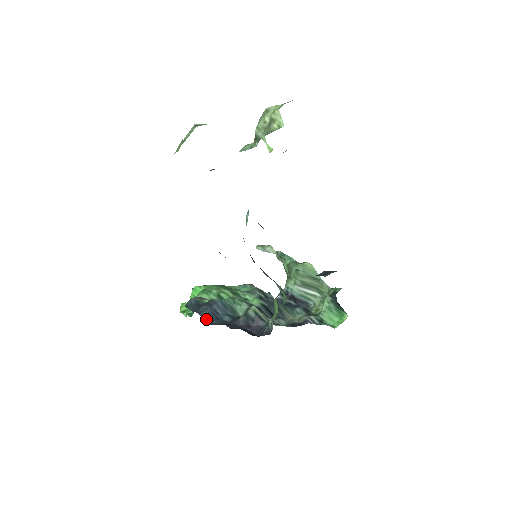
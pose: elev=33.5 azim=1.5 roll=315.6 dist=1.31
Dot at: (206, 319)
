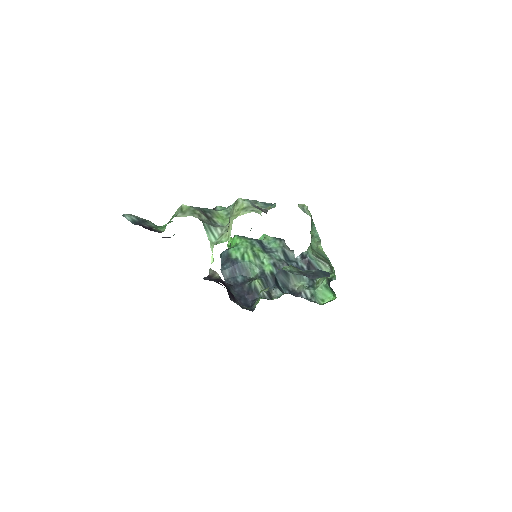
Dot at: (225, 276)
